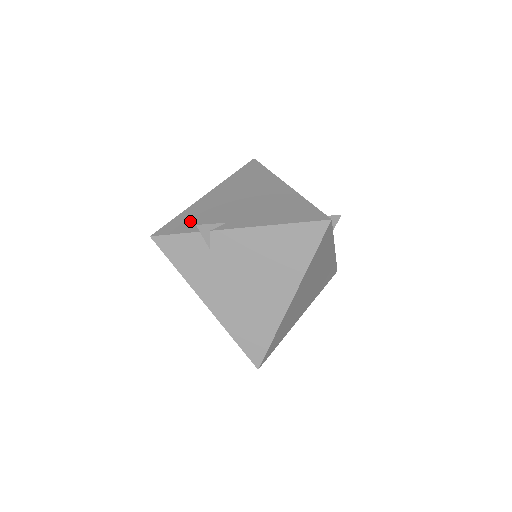
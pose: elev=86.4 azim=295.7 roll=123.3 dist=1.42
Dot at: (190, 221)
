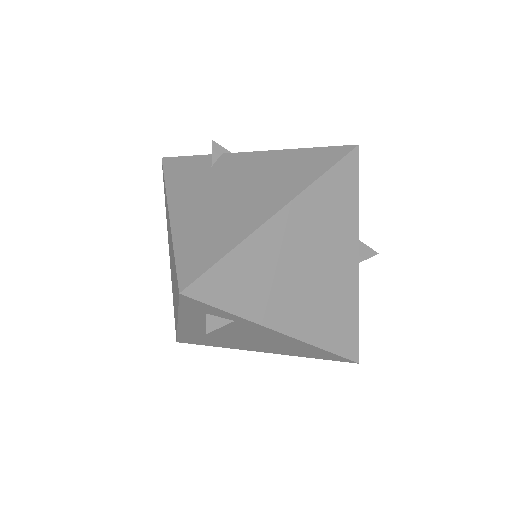
Dot at: occluded
